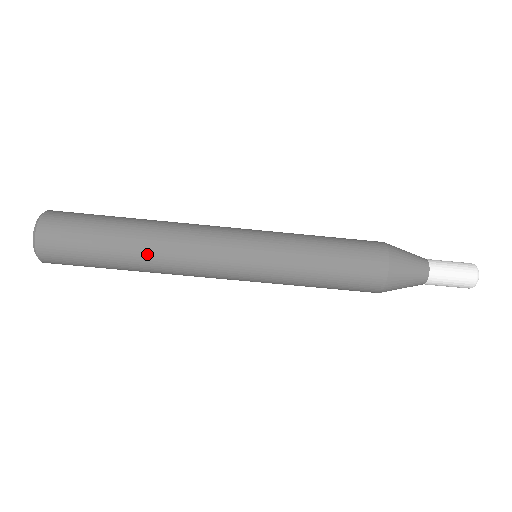
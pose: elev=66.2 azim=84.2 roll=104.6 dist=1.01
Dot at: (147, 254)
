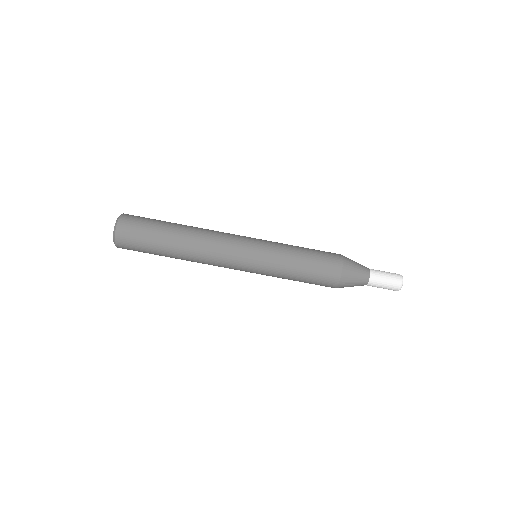
Dot at: (190, 228)
